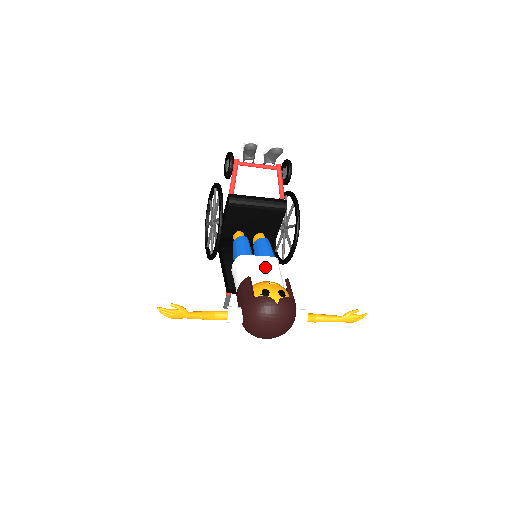
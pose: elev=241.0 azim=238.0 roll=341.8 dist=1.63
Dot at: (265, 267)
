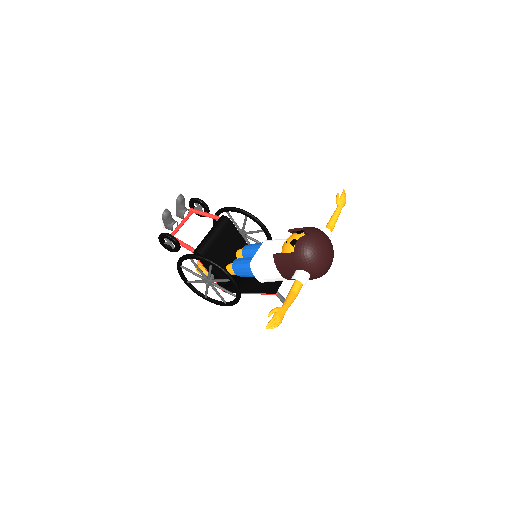
Dot at: (270, 248)
